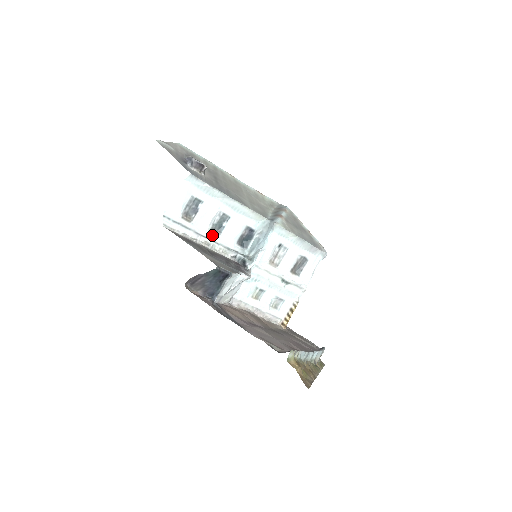
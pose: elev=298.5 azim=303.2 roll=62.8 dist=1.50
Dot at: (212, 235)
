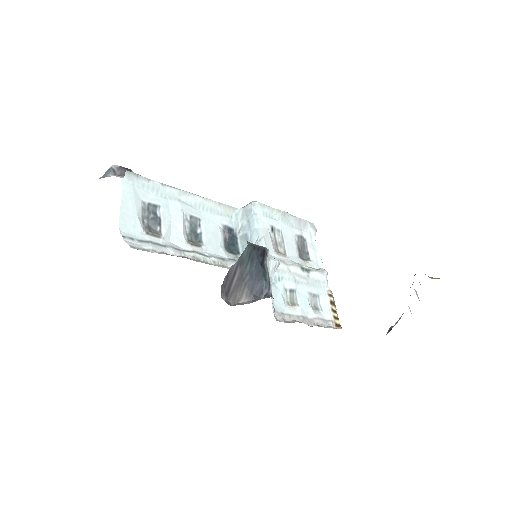
Dot at: (194, 247)
